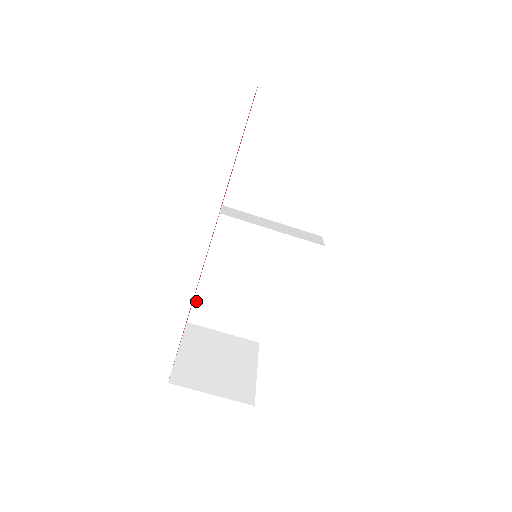
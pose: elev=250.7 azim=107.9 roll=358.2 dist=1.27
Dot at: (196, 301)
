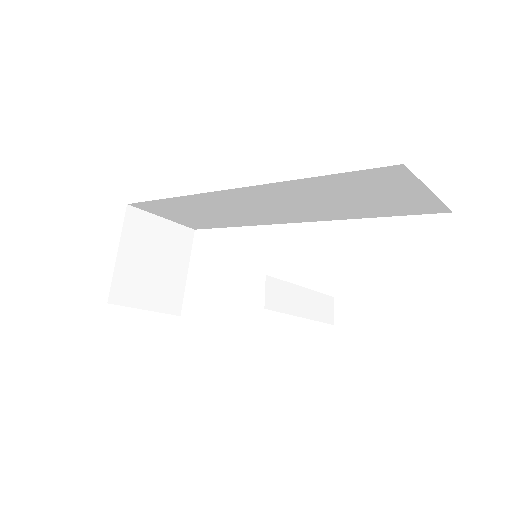
Dot at: (150, 202)
